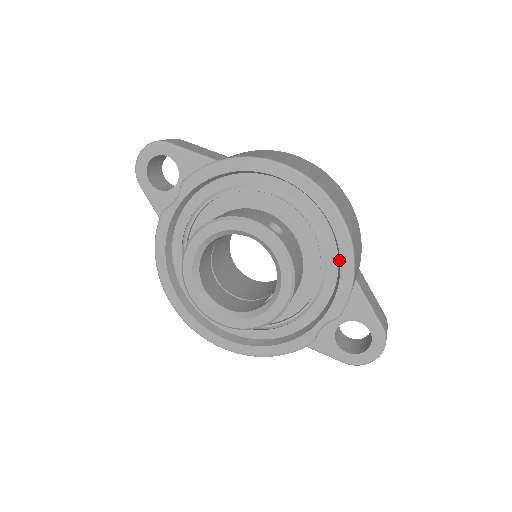
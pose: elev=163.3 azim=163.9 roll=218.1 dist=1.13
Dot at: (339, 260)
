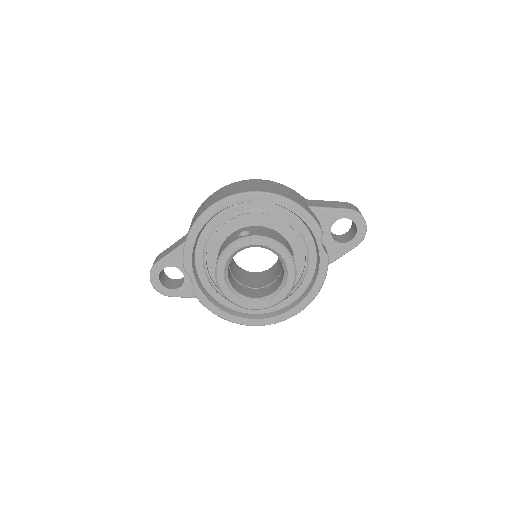
Dot at: (287, 210)
